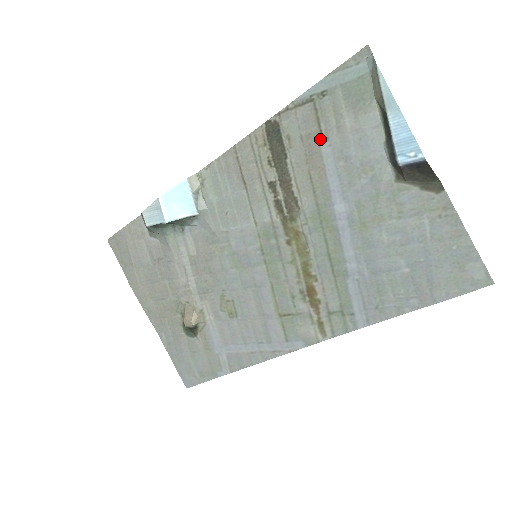
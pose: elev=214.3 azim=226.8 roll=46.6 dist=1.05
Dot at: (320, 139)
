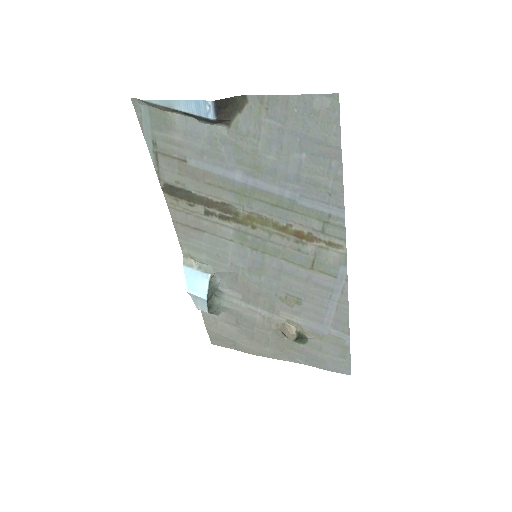
Dot at: (184, 163)
